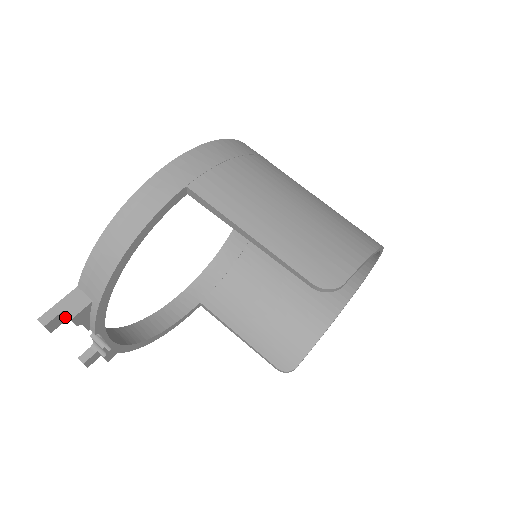
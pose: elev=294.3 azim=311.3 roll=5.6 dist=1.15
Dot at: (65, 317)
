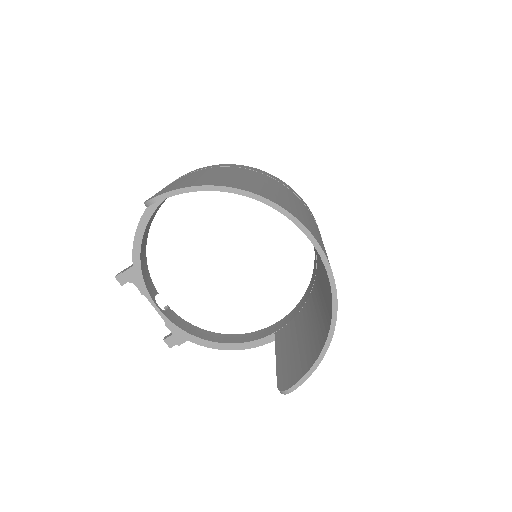
Dot at: occluded
